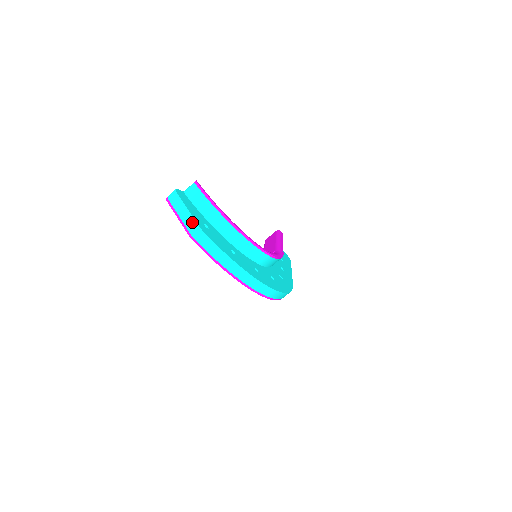
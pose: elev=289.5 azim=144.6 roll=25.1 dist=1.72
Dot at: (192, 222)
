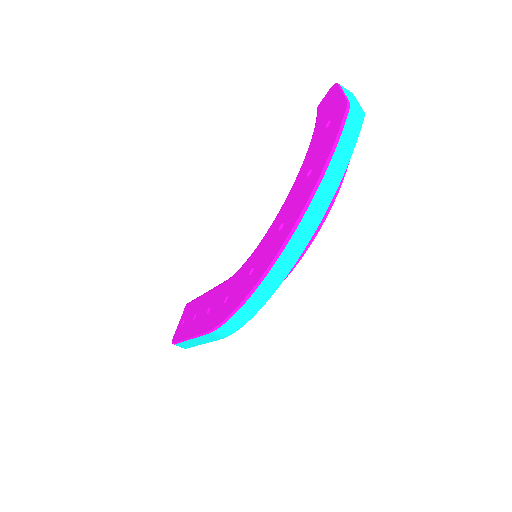
Dot at: (358, 105)
